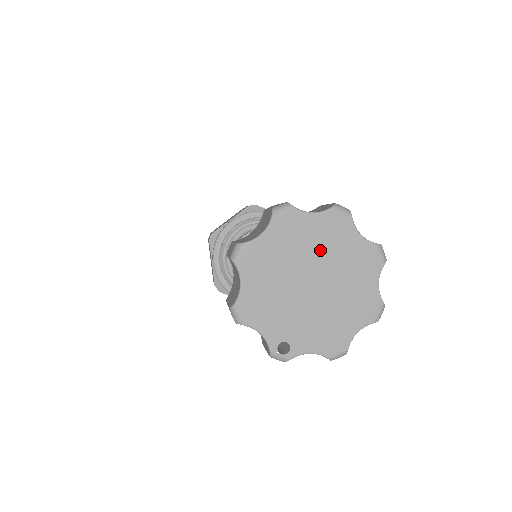
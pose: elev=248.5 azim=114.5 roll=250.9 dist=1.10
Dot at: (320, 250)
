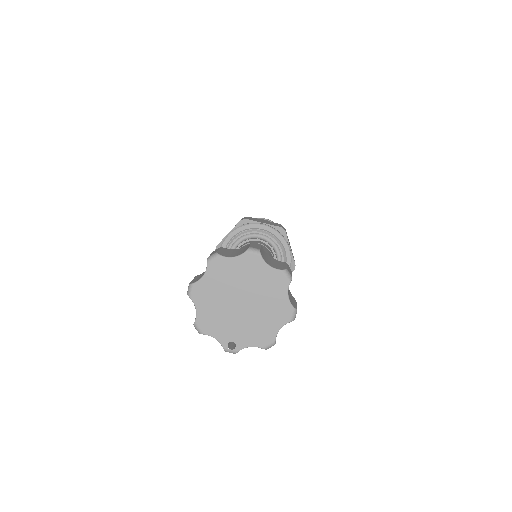
Dot at: (243, 280)
